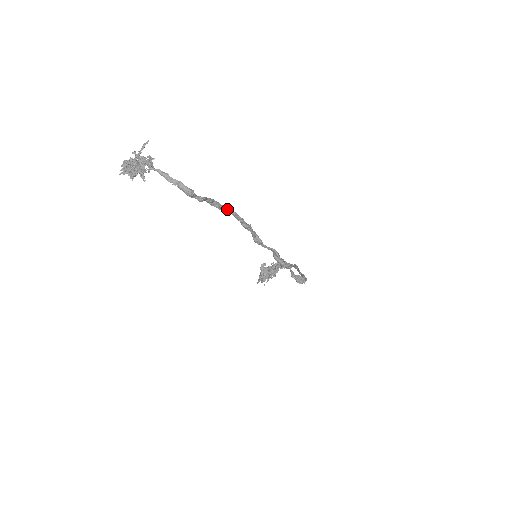
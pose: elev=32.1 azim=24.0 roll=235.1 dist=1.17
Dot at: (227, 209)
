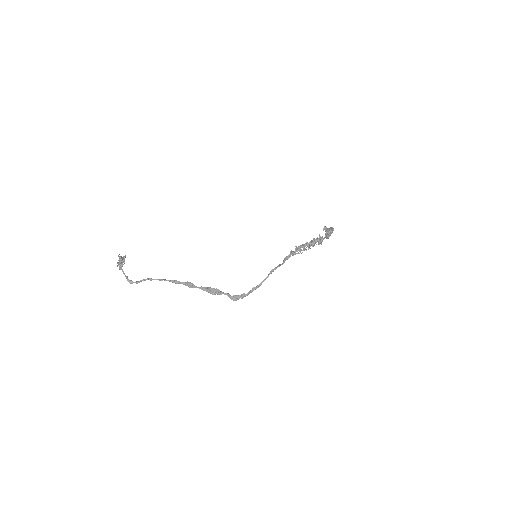
Dot at: (159, 280)
